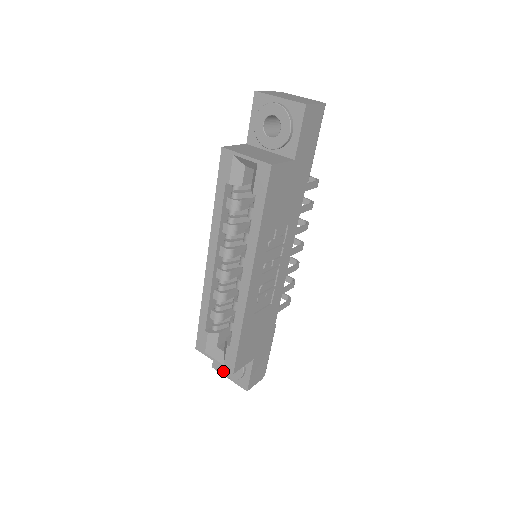
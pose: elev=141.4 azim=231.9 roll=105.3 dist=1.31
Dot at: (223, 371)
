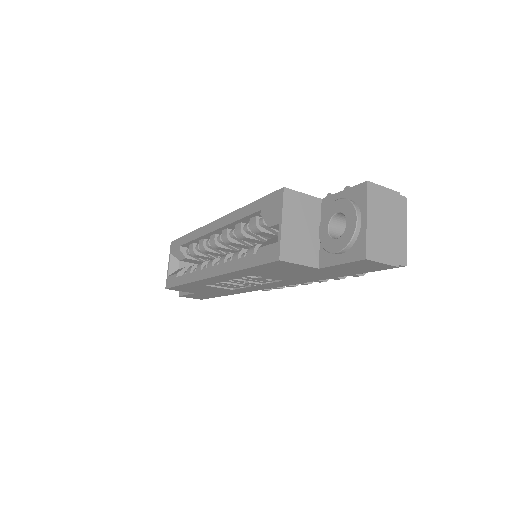
Dot at: occluded
